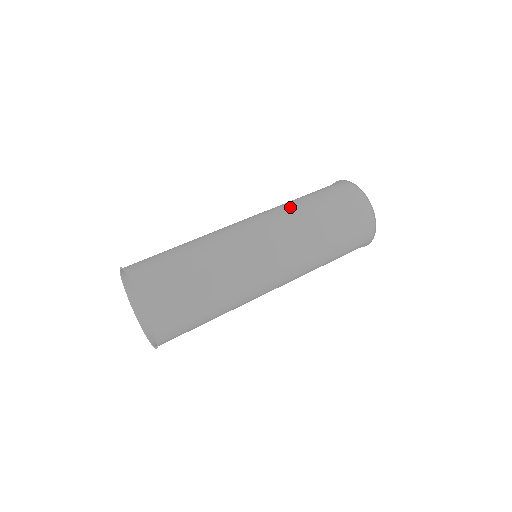
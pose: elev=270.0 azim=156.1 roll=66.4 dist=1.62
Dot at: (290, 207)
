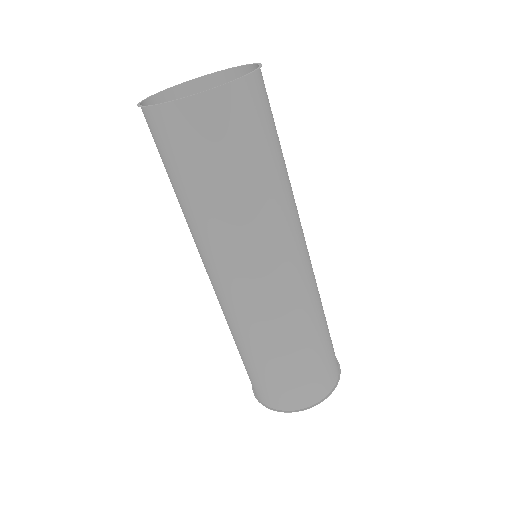
Dot at: occluded
